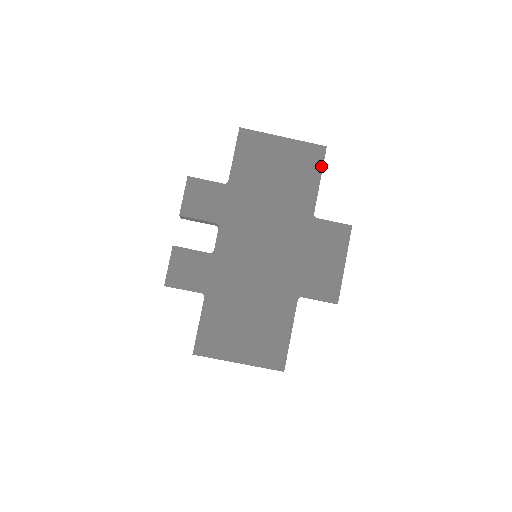
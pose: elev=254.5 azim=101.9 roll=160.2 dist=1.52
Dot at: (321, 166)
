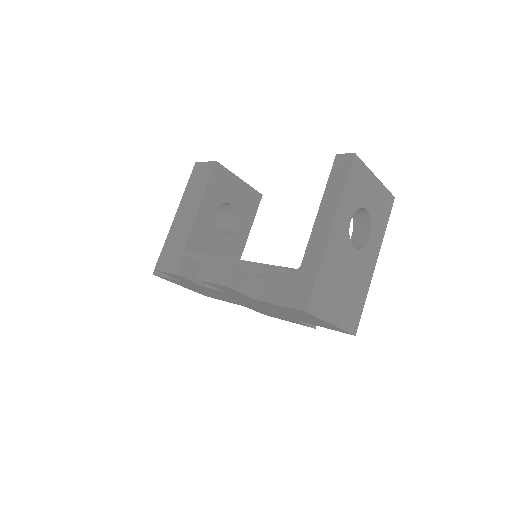
Dot at: occluded
